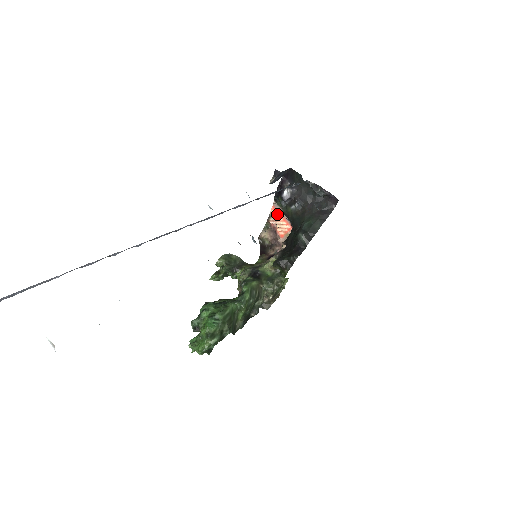
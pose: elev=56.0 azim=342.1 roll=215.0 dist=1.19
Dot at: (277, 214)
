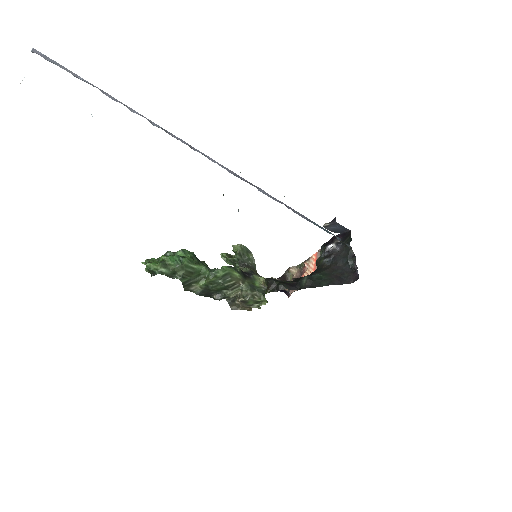
Dot at: (314, 261)
